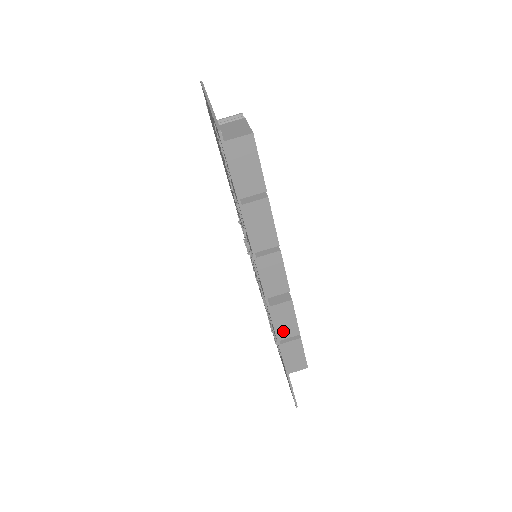
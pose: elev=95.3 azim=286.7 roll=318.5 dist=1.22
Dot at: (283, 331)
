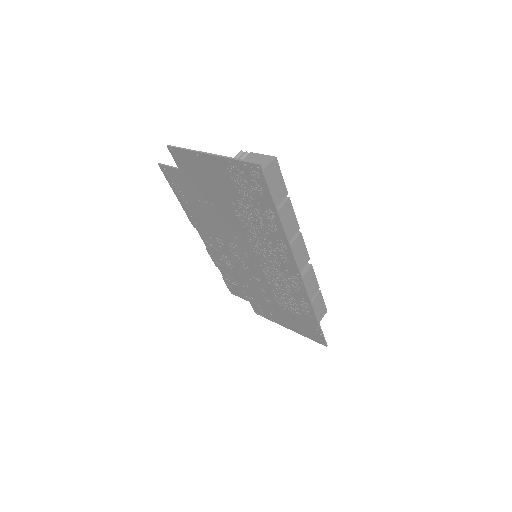
Dot at: (311, 291)
